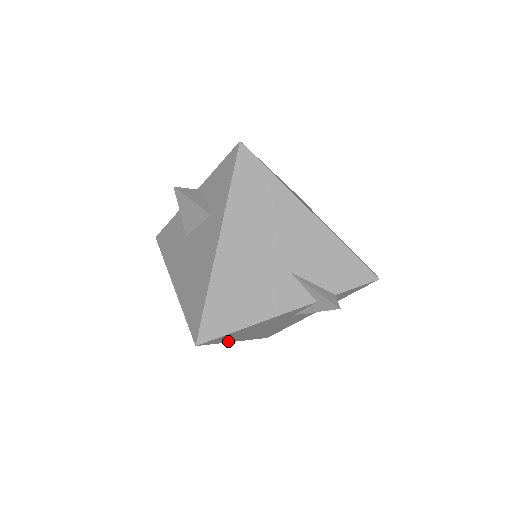
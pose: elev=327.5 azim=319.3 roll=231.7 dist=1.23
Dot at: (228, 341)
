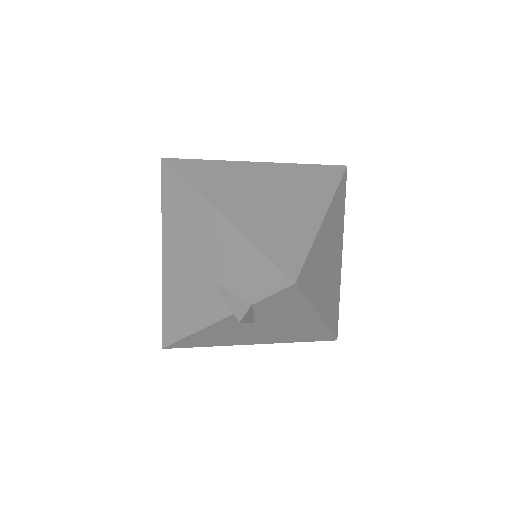
Dot at: (224, 345)
